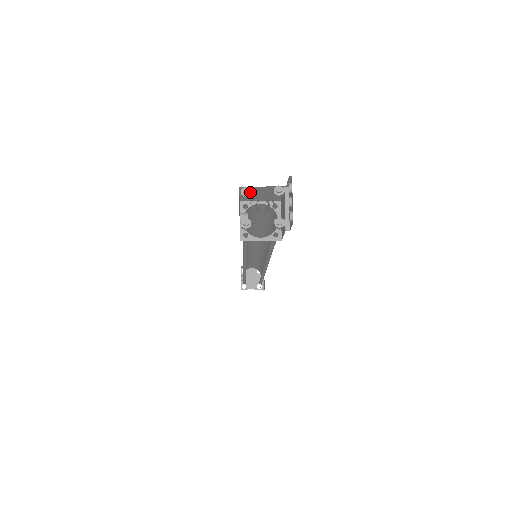
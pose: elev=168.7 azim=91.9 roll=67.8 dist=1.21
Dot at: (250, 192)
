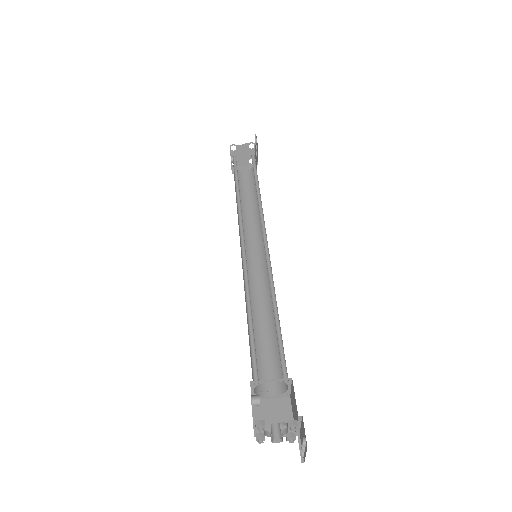
Dot at: occluded
